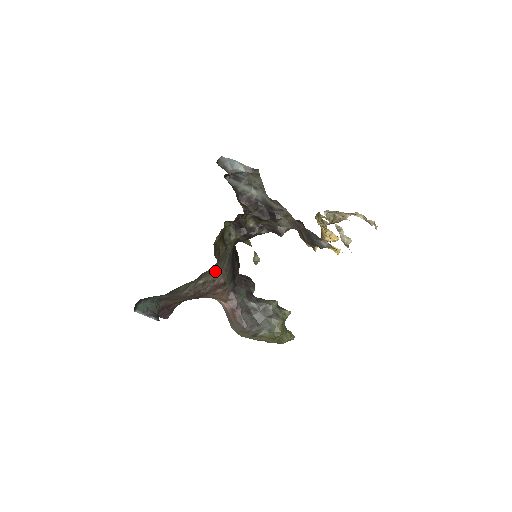
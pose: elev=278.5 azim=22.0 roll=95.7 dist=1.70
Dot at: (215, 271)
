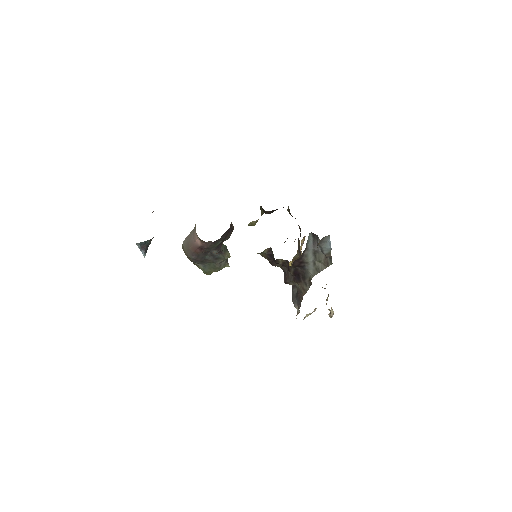
Dot at: occluded
